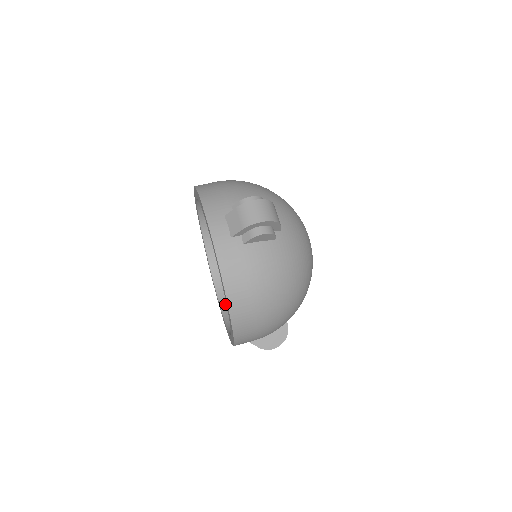
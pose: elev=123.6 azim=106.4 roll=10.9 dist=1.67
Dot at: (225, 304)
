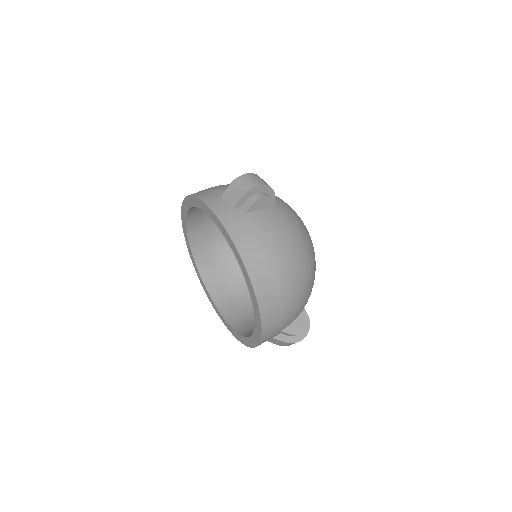
Dot at: (237, 325)
